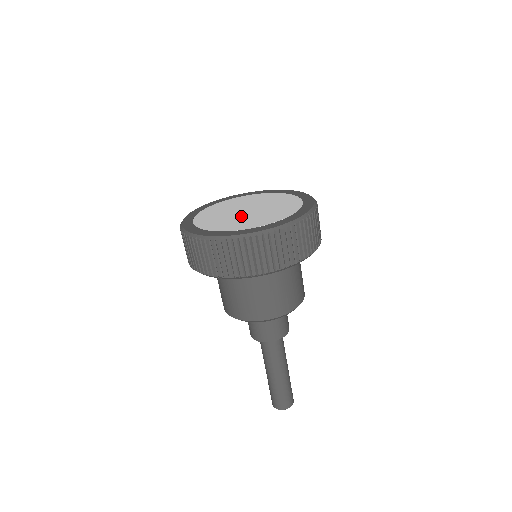
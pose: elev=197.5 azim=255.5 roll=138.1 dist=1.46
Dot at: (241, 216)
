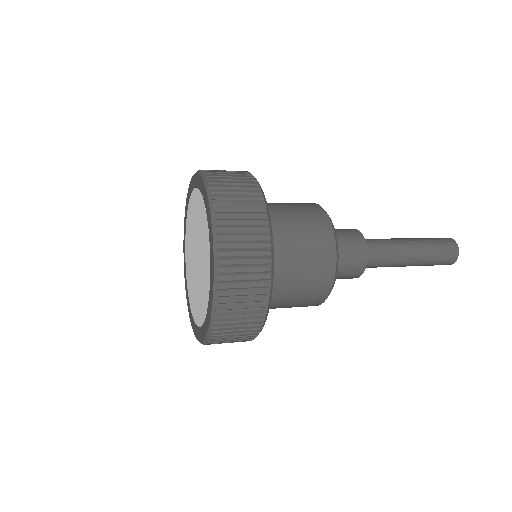
Dot at: (194, 277)
